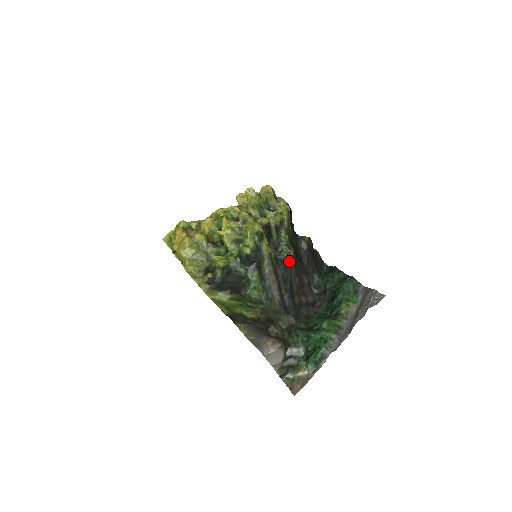
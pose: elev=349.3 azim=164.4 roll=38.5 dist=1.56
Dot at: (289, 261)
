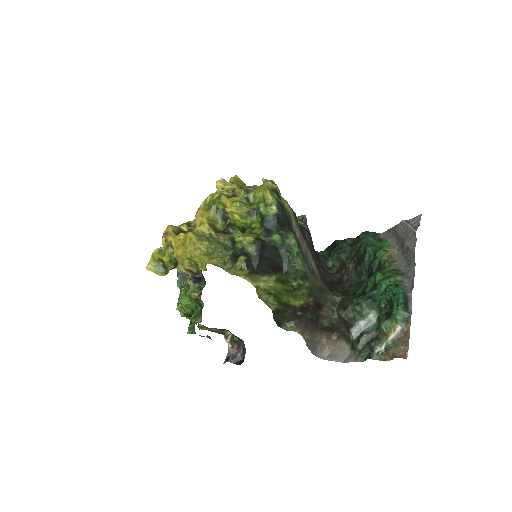
Dot at: (307, 227)
